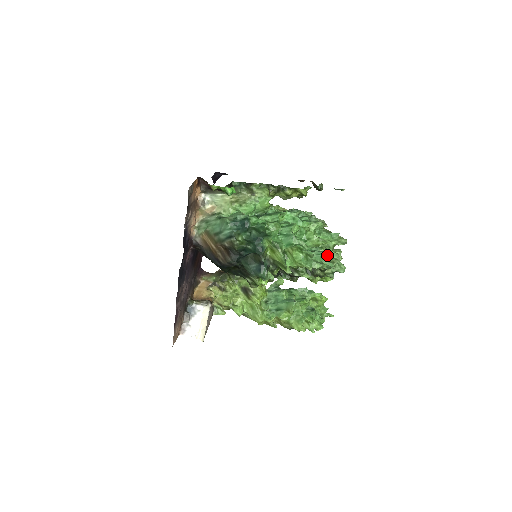
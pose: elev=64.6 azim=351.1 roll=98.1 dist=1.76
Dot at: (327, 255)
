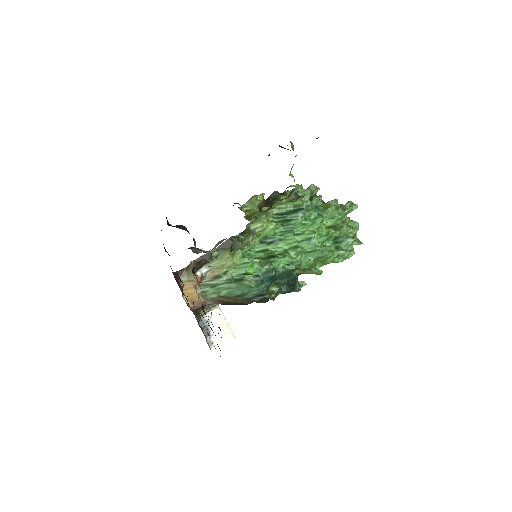
Dot at: (354, 240)
